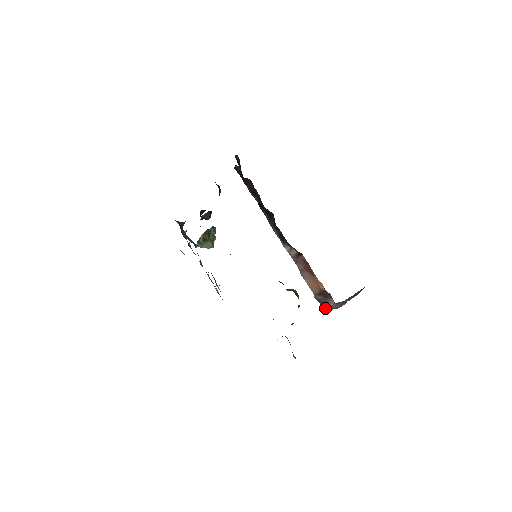
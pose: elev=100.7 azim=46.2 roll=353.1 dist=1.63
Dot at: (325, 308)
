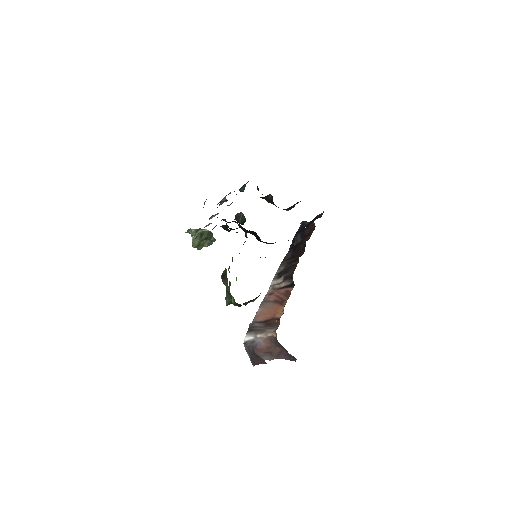
Dot at: (248, 337)
